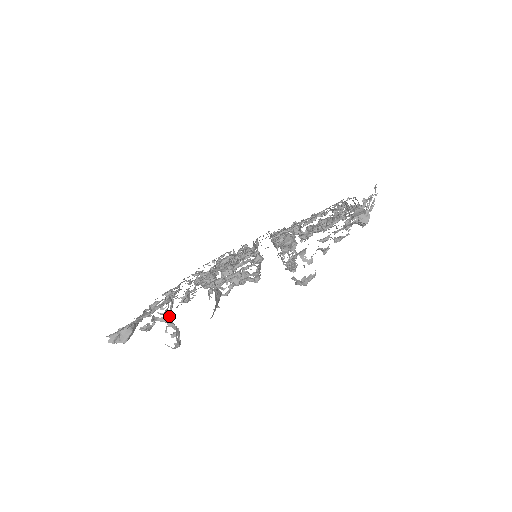
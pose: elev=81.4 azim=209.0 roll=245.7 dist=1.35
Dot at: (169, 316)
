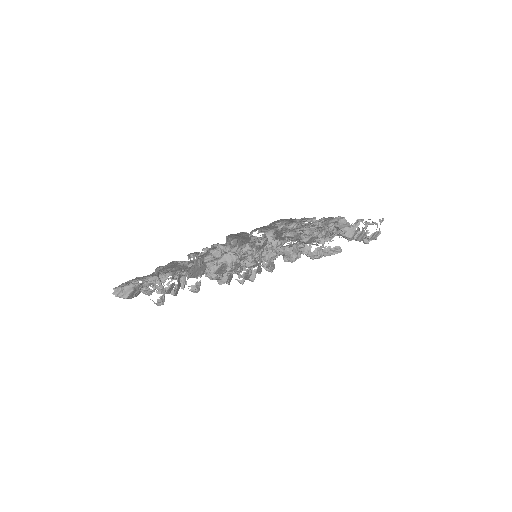
Dot at: (169, 288)
